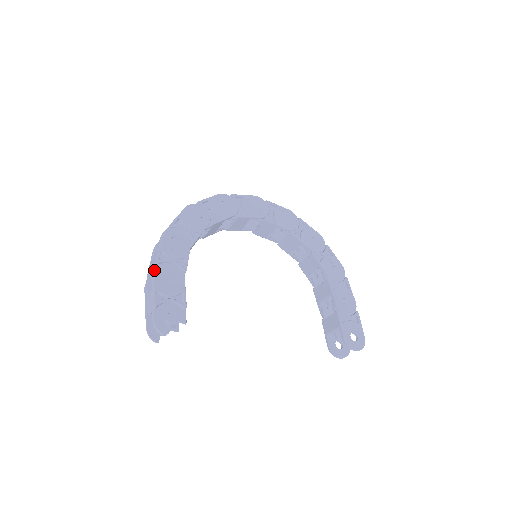
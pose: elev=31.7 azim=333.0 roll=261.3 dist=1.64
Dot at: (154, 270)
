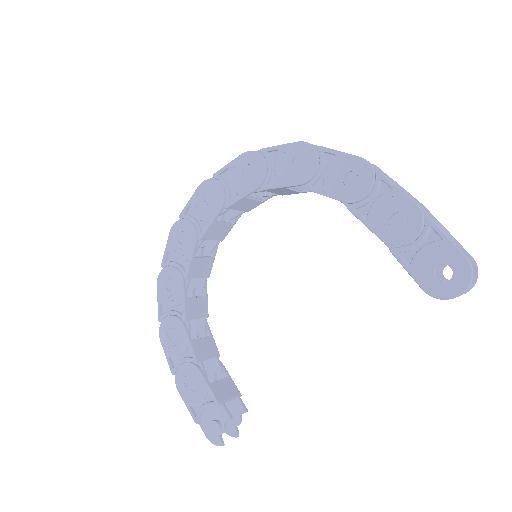
Dot at: occluded
